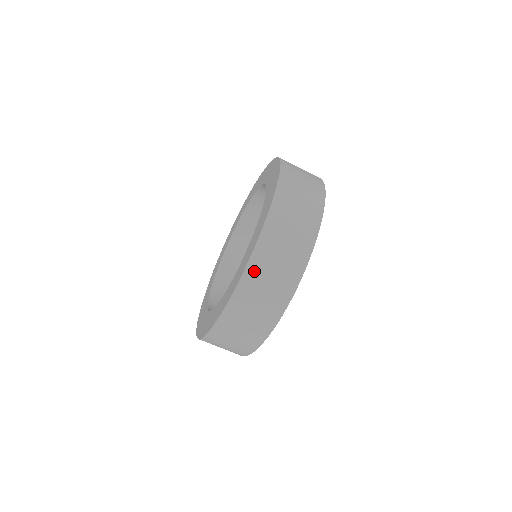
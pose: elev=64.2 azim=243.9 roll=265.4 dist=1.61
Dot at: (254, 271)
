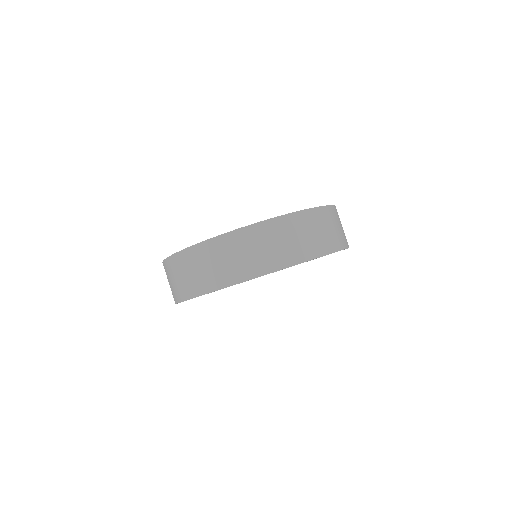
Dot at: (276, 226)
